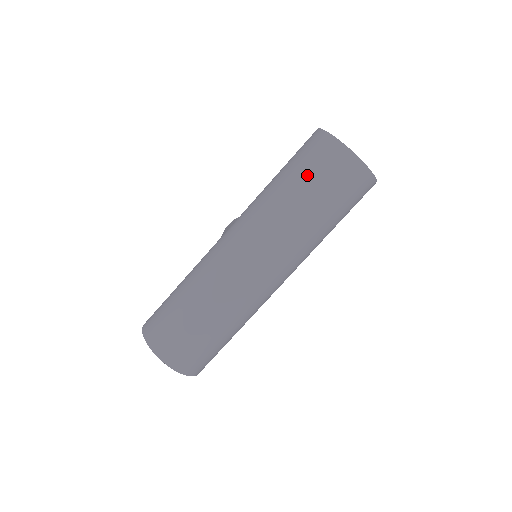
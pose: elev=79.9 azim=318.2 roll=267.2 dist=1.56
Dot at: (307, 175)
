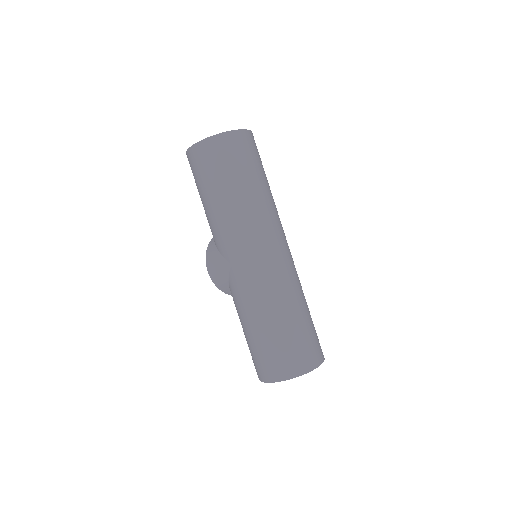
Dot at: (237, 170)
